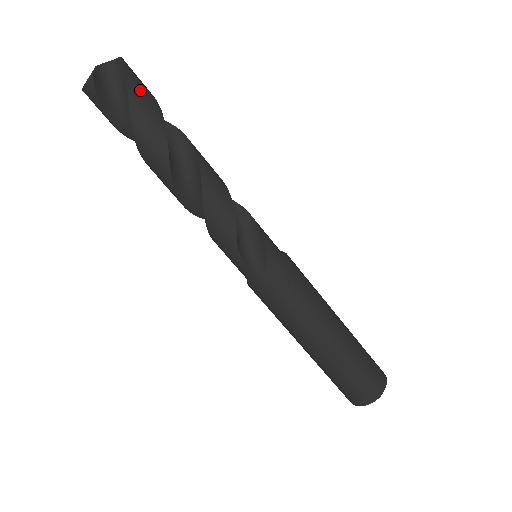
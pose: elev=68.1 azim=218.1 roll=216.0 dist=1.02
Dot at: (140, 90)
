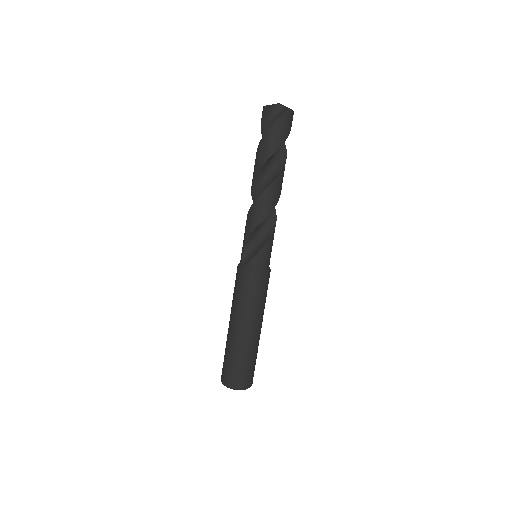
Dot at: (279, 130)
